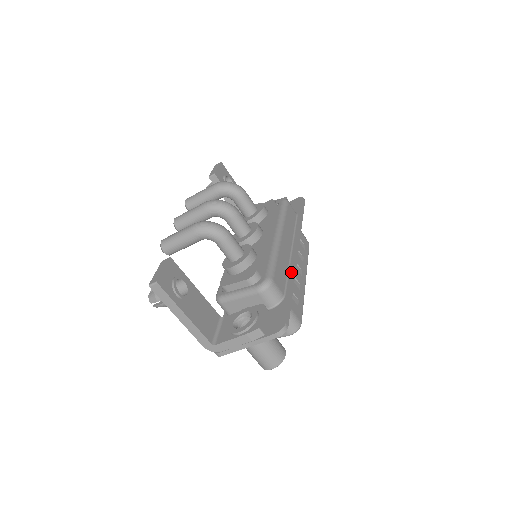
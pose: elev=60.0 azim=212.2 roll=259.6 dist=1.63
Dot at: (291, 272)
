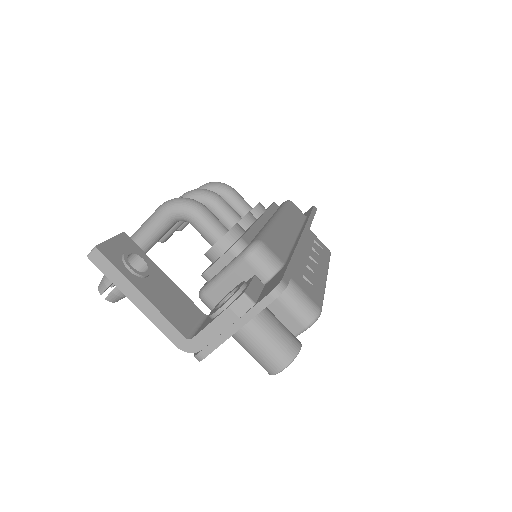
Dot at: (295, 246)
